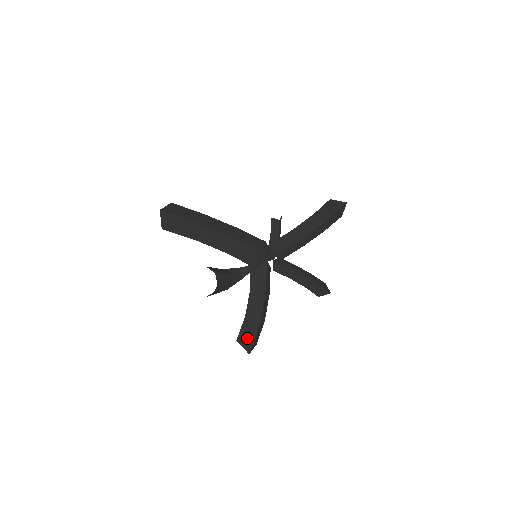
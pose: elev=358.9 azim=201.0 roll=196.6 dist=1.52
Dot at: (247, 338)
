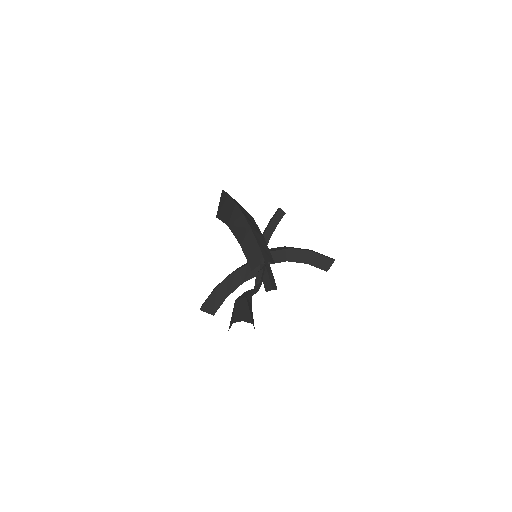
Dot at: occluded
